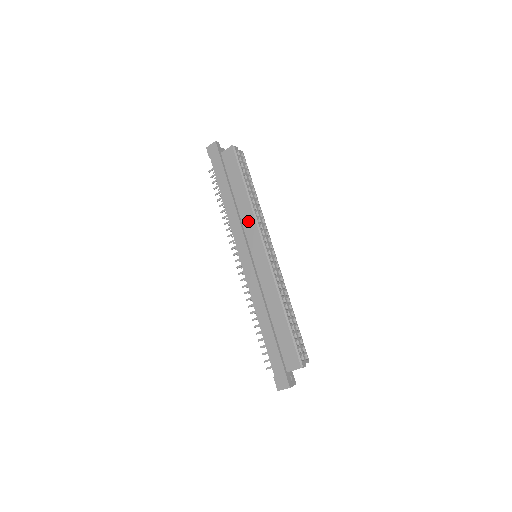
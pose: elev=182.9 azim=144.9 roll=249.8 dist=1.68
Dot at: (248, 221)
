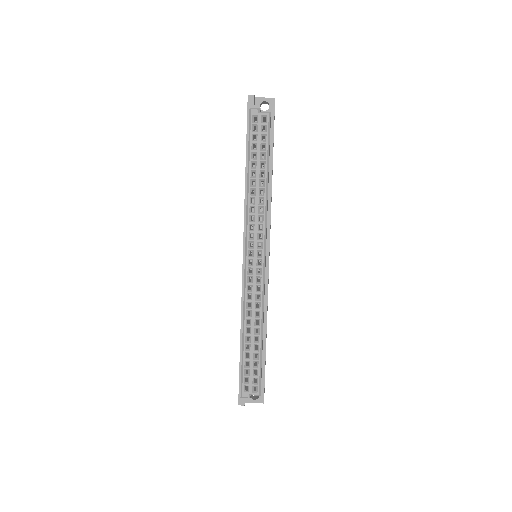
Dot at: occluded
